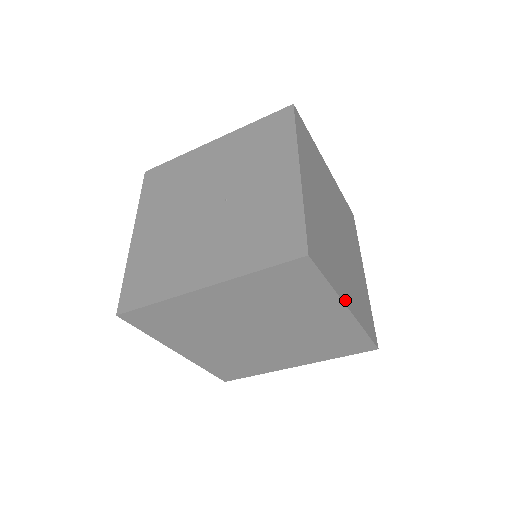
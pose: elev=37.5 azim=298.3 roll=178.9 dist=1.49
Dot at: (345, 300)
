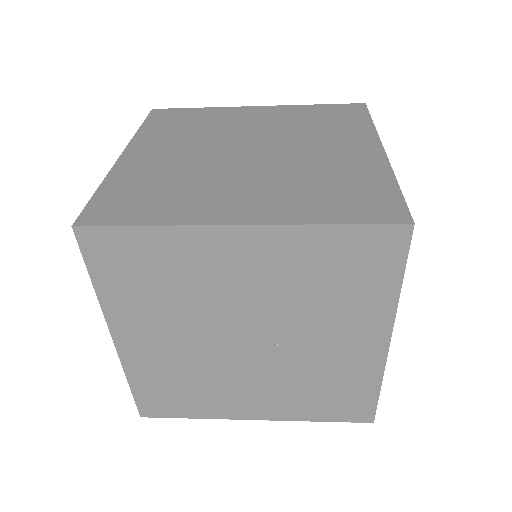
Dot at: occluded
